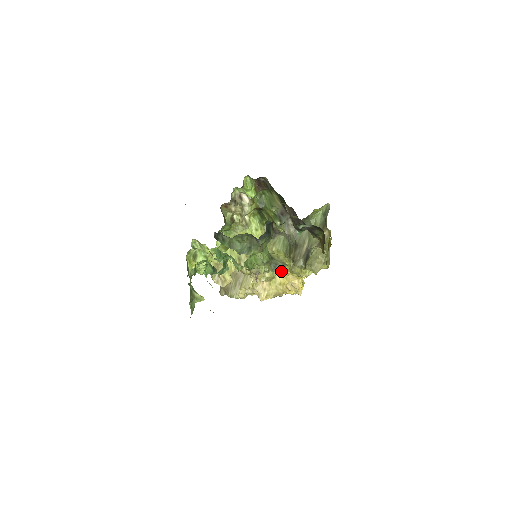
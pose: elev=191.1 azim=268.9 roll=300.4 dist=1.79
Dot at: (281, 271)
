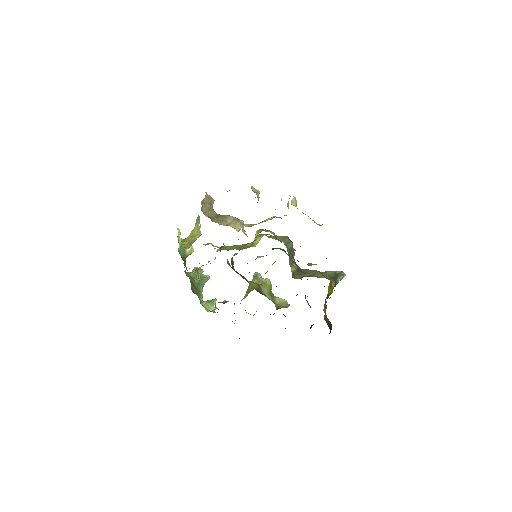
Dot at: occluded
